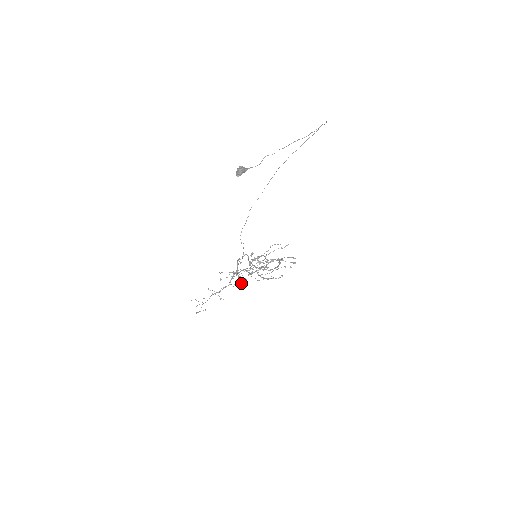
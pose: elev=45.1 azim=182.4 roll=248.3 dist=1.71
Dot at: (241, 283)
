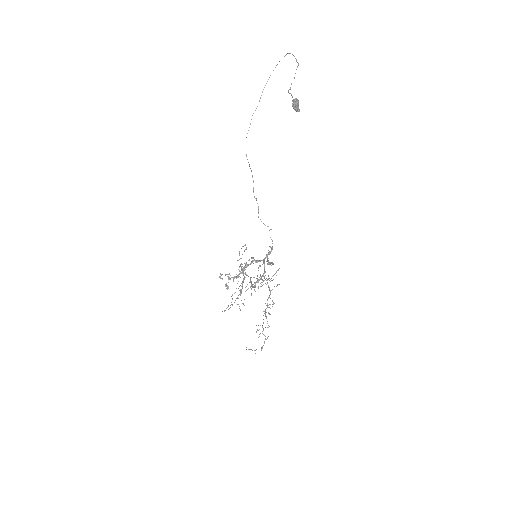
Dot at: occluded
